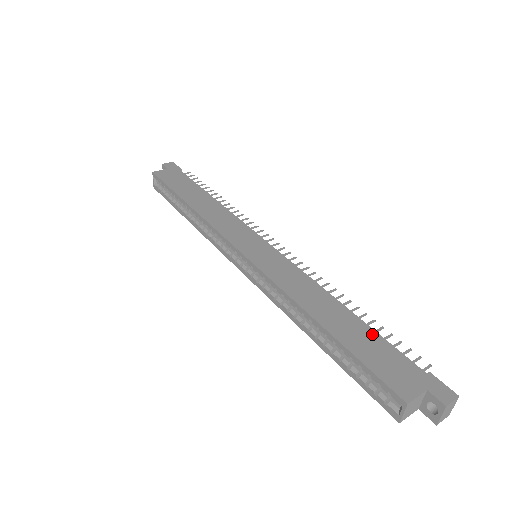
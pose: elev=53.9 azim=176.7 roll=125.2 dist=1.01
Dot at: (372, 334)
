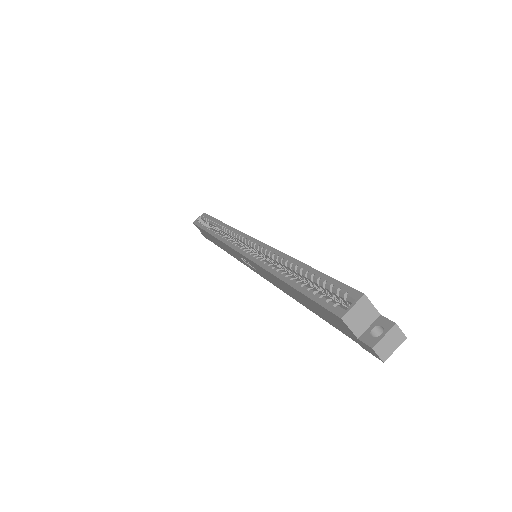
Dot at: occluded
